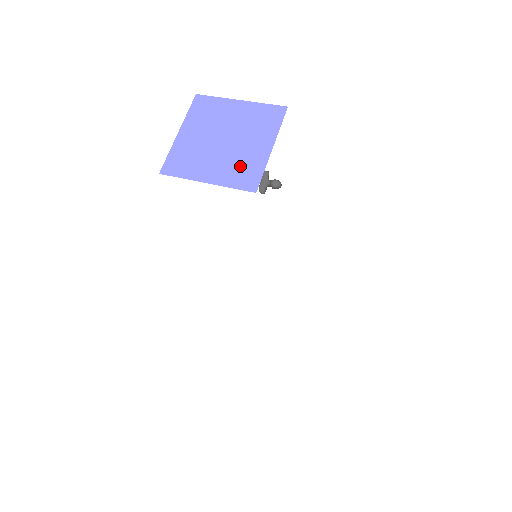
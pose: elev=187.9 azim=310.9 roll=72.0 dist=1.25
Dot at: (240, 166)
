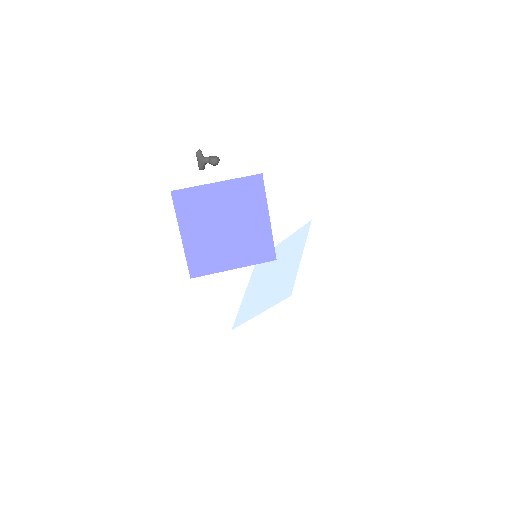
Dot at: (252, 244)
